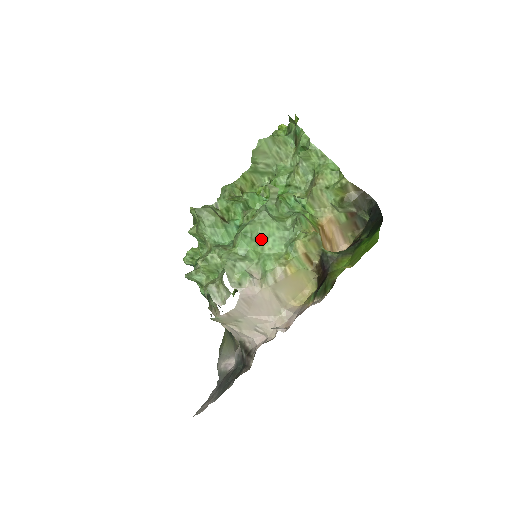
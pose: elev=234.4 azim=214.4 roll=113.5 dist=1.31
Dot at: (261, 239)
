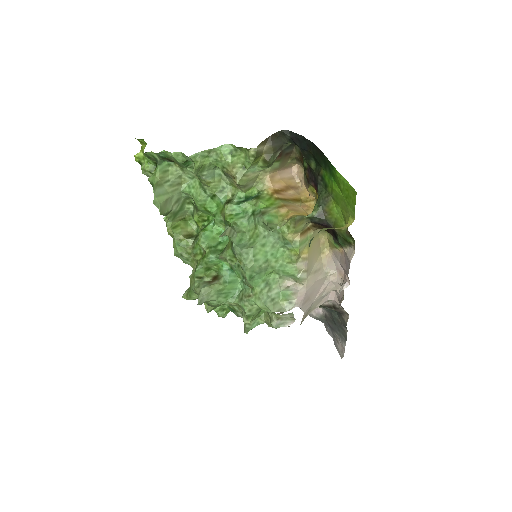
Dot at: (265, 266)
